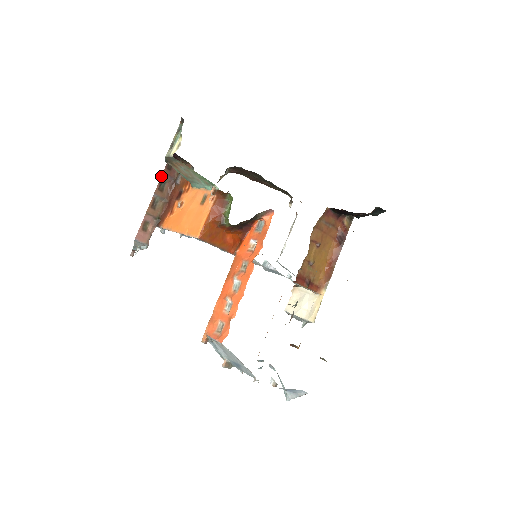
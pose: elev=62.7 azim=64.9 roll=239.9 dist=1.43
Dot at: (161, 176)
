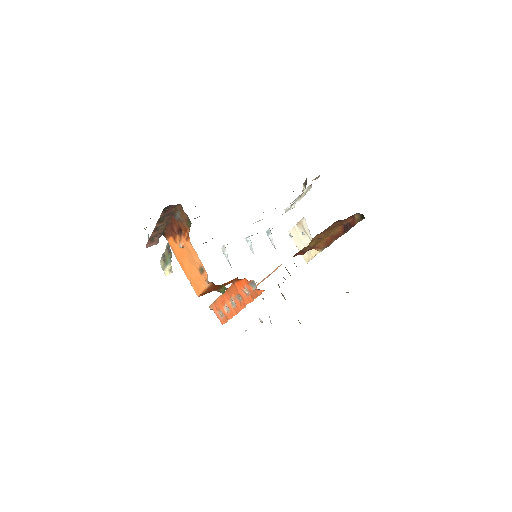
Dot at: (159, 218)
